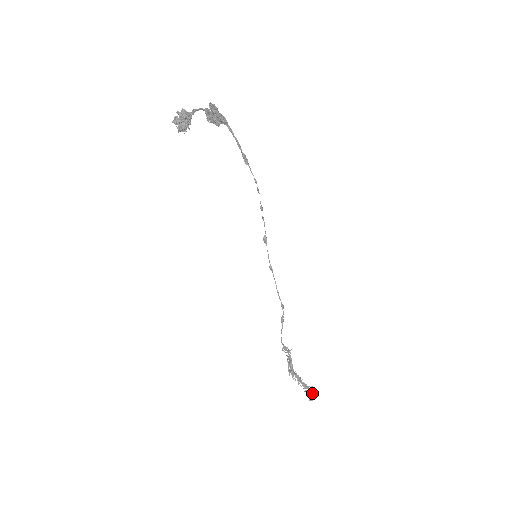
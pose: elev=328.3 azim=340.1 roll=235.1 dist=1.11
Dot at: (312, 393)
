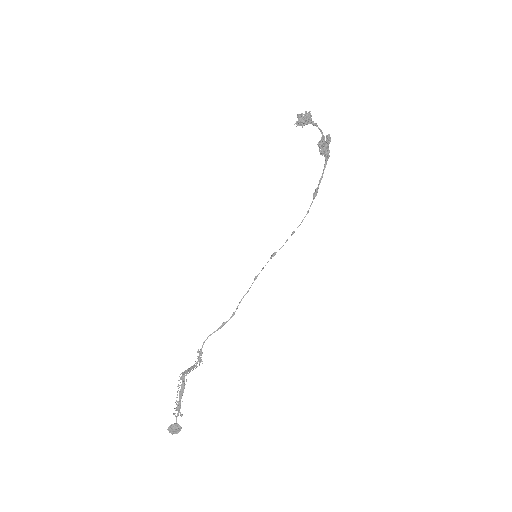
Dot at: (176, 423)
